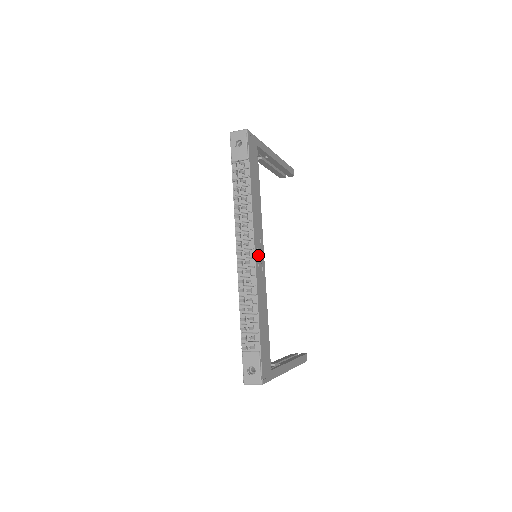
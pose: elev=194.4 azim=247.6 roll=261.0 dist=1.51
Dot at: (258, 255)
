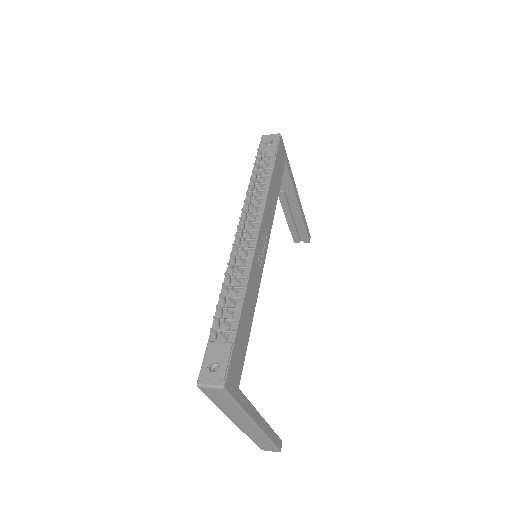
Dot at: (261, 244)
